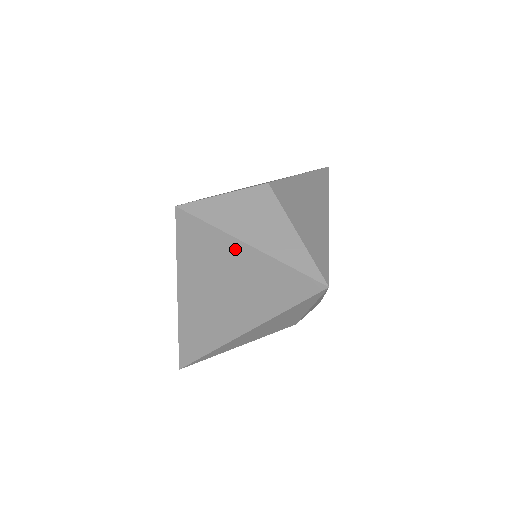
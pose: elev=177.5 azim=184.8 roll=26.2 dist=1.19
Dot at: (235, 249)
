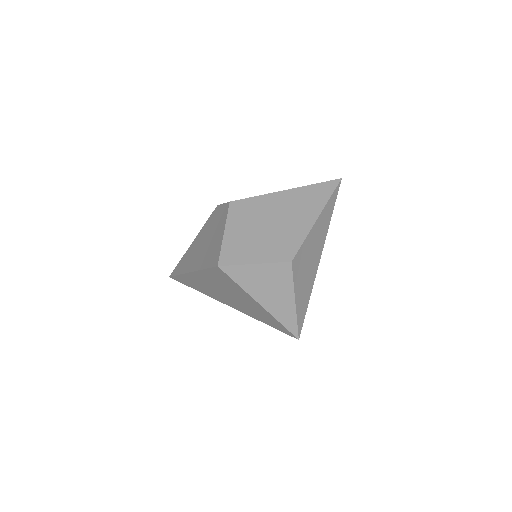
Dot at: (250, 300)
